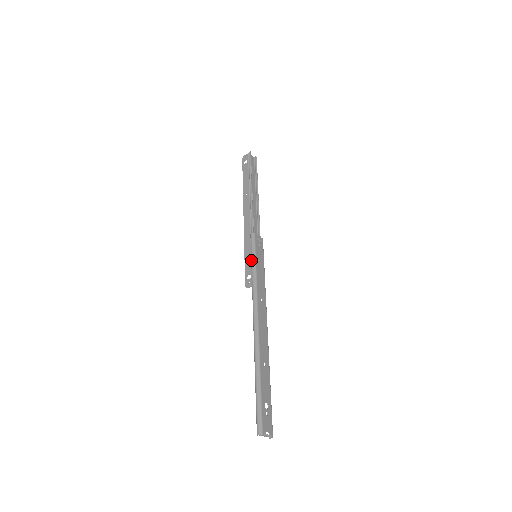
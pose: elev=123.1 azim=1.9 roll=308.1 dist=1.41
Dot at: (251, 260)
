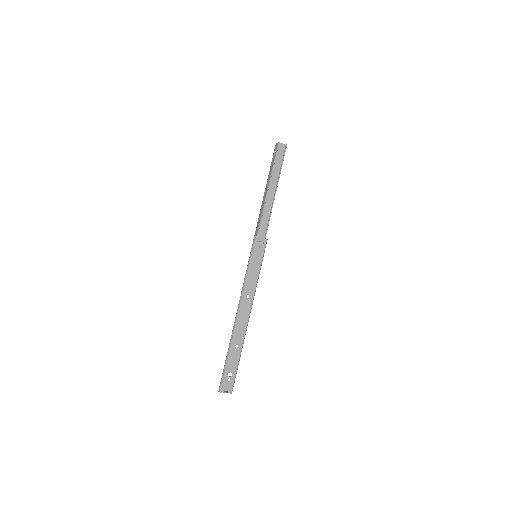
Dot at: (248, 262)
